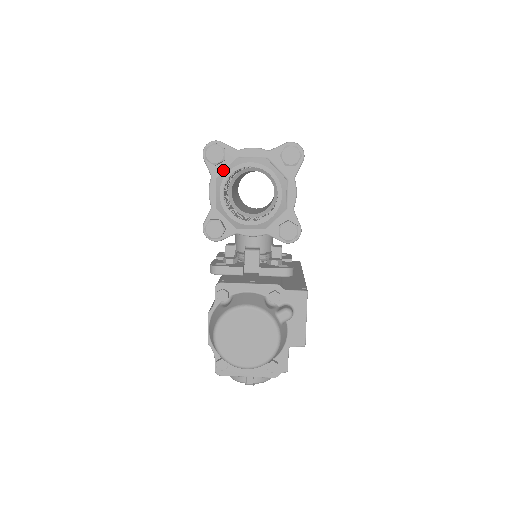
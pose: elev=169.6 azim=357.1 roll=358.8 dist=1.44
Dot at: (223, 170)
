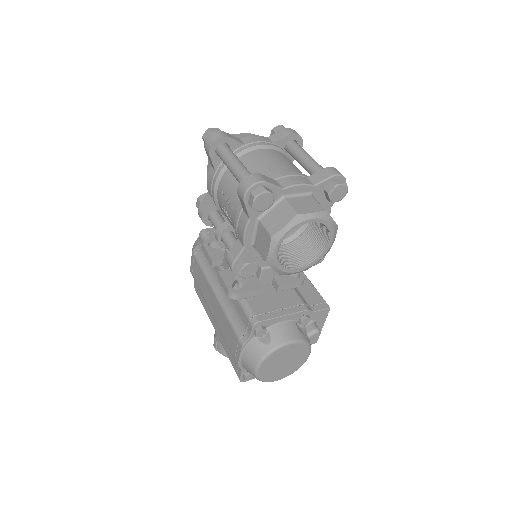
Dot at: (264, 211)
